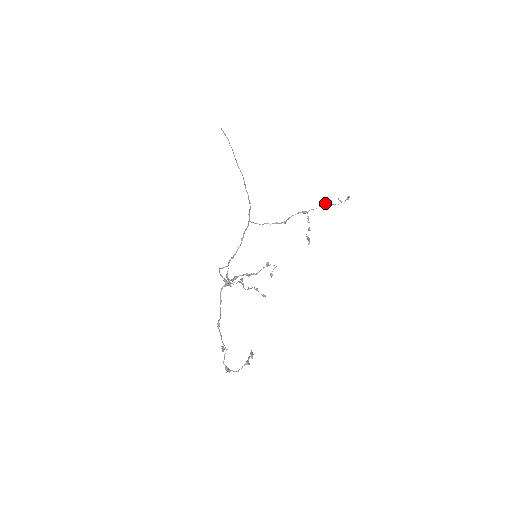
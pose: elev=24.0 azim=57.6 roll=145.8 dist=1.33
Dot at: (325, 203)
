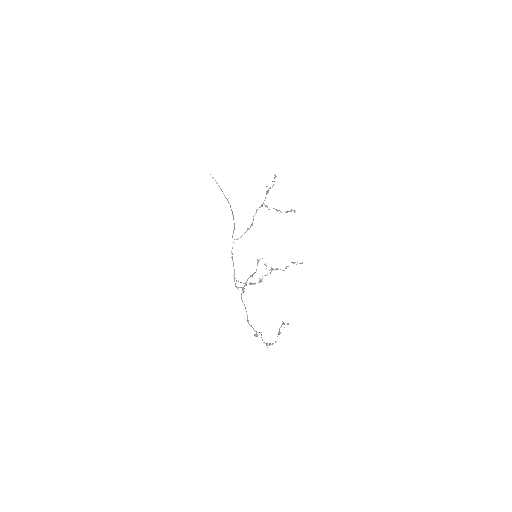
Dot at: (267, 190)
